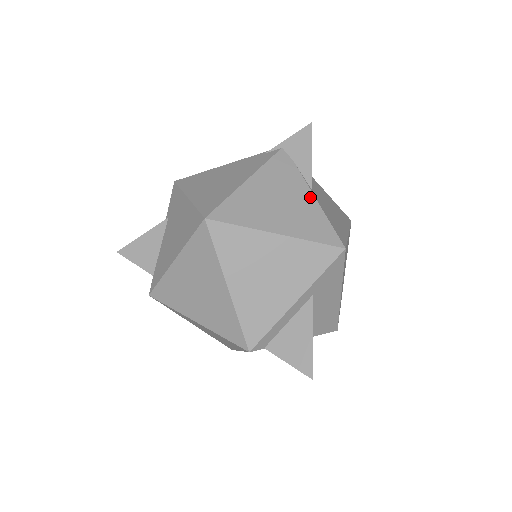
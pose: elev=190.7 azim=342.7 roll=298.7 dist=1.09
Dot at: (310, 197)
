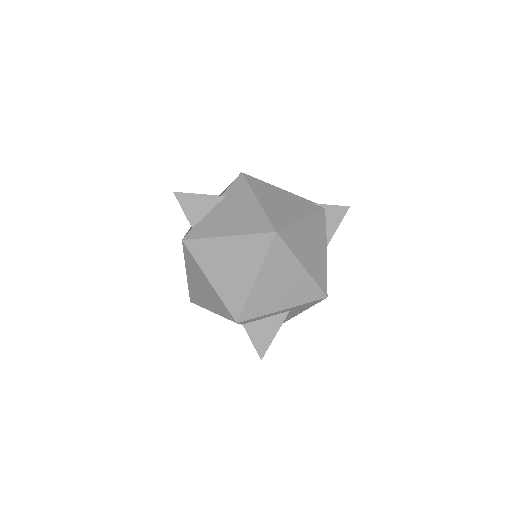
Dot at: (325, 252)
